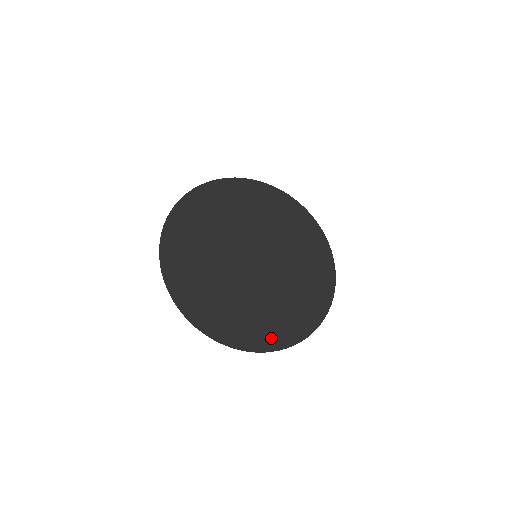
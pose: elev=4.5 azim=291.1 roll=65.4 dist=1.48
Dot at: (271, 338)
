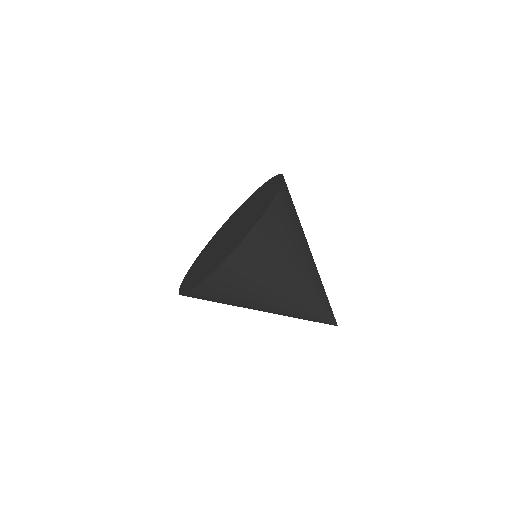
Dot at: (200, 279)
